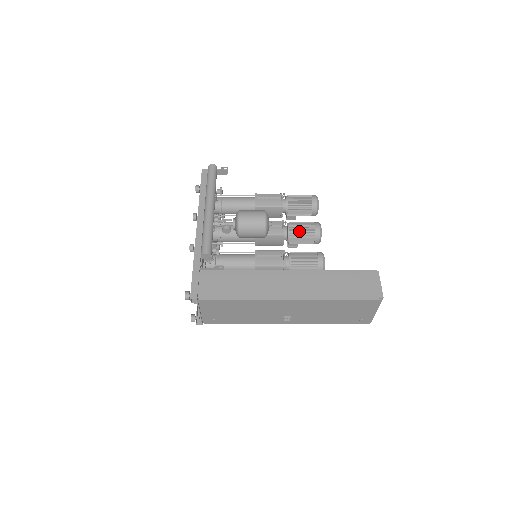
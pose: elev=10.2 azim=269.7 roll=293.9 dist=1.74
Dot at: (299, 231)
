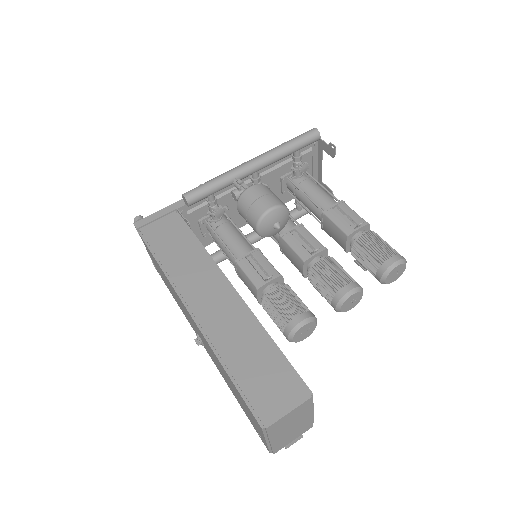
Dot at: (324, 273)
